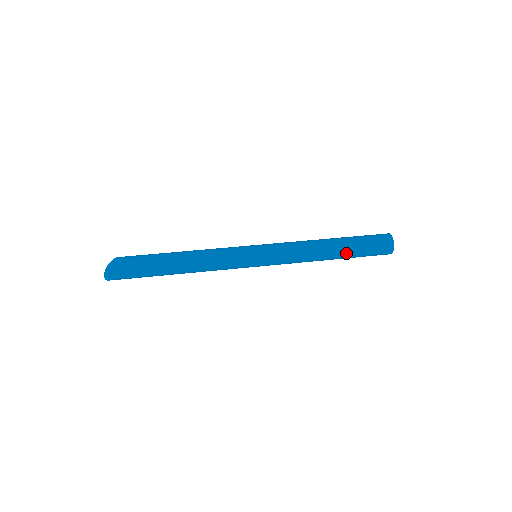
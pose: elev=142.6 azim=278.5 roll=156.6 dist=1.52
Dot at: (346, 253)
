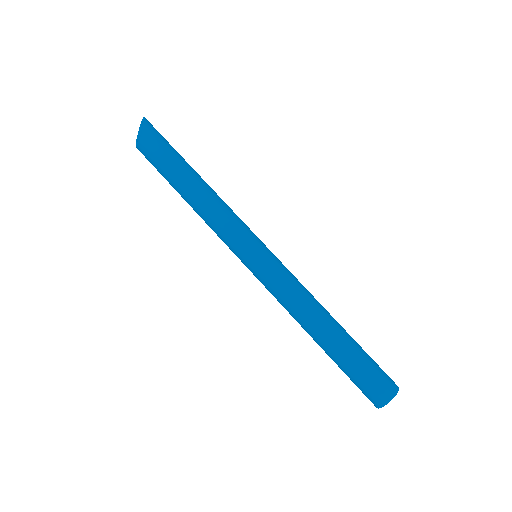
Dot at: (328, 354)
